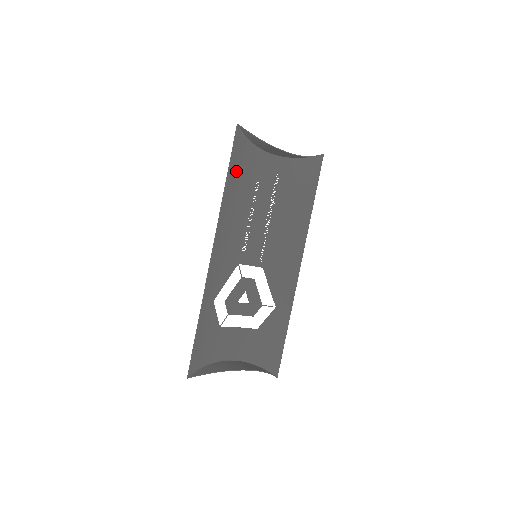
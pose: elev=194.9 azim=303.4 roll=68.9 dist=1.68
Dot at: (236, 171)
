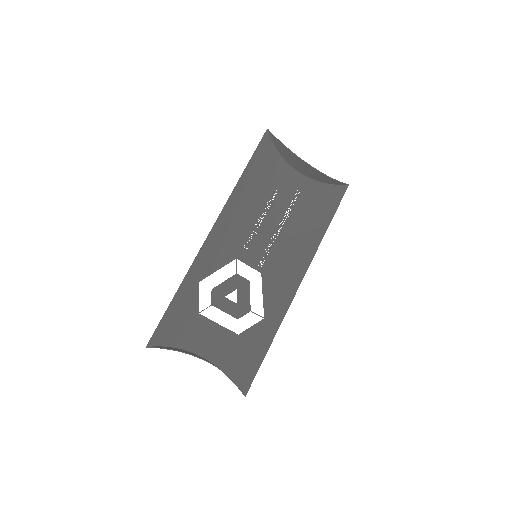
Dot at: (256, 170)
